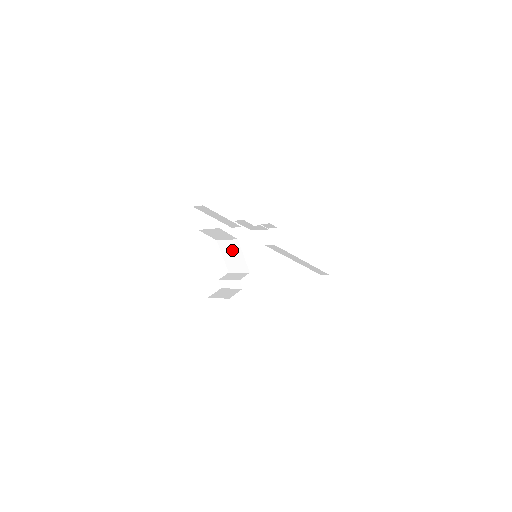
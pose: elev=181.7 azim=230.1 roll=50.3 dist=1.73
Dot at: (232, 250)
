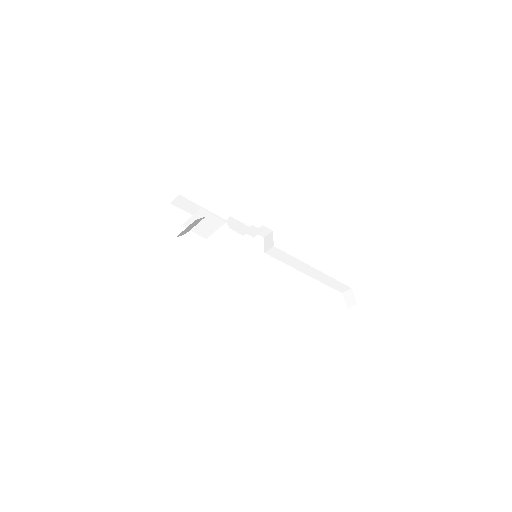
Dot at: (224, 241)
